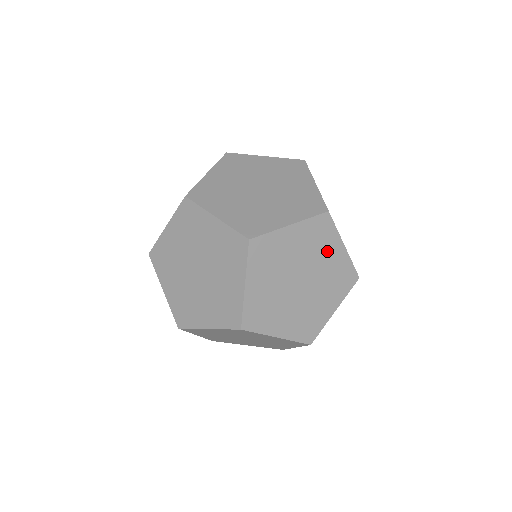
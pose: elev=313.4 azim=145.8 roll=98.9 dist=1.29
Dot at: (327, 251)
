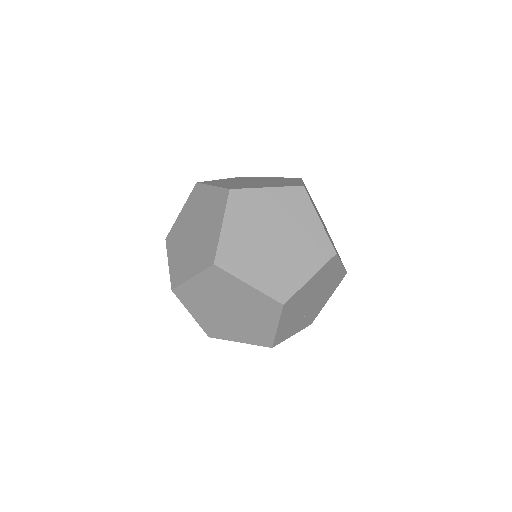
Dot at: occluded
